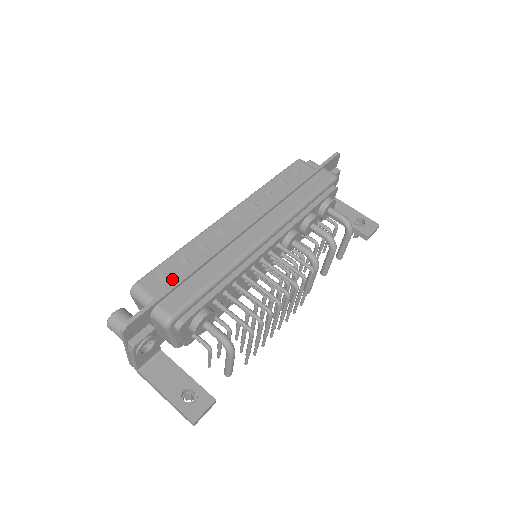
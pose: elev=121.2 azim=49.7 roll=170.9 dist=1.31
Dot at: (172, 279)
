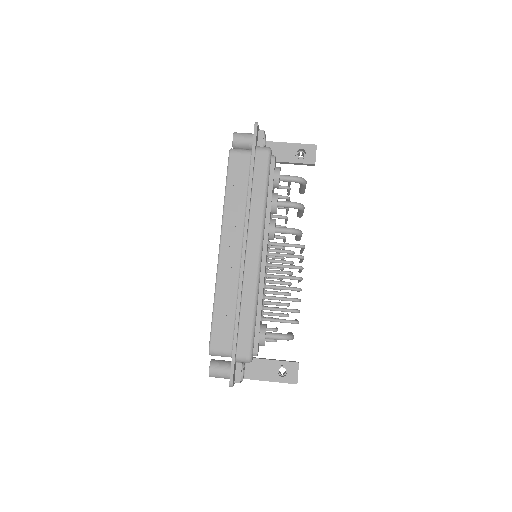
Dot at: (228, 330)
